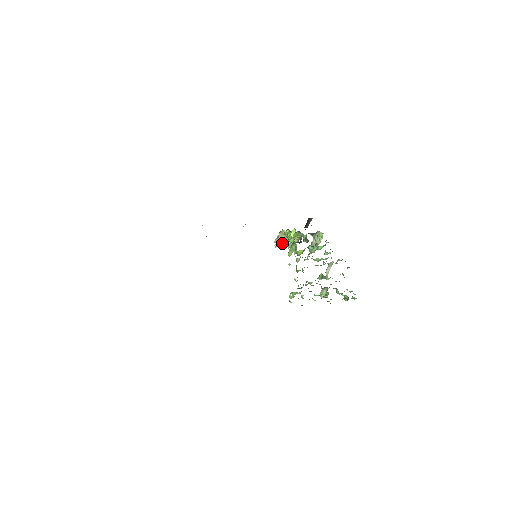
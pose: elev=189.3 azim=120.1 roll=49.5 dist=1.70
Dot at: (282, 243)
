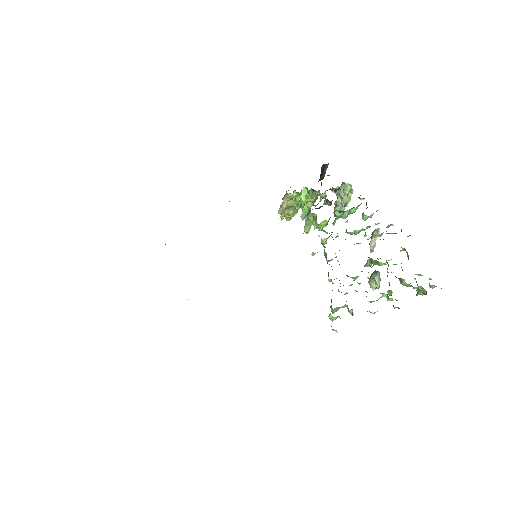
Dot at: (290, 212)
